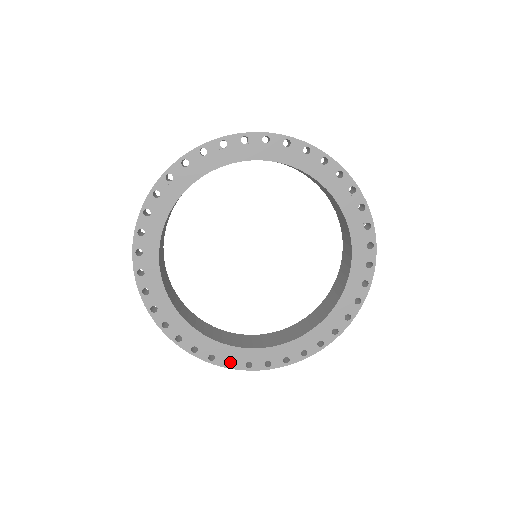
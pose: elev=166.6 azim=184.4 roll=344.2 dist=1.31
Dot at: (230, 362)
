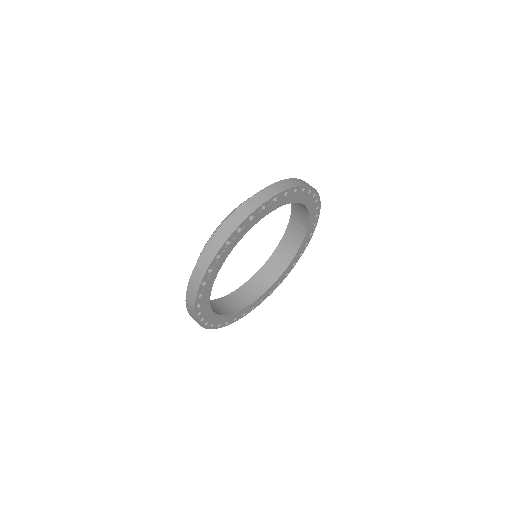
Dot at: occluded
